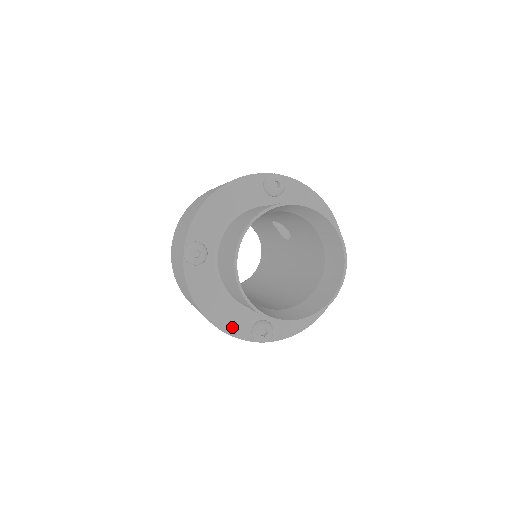
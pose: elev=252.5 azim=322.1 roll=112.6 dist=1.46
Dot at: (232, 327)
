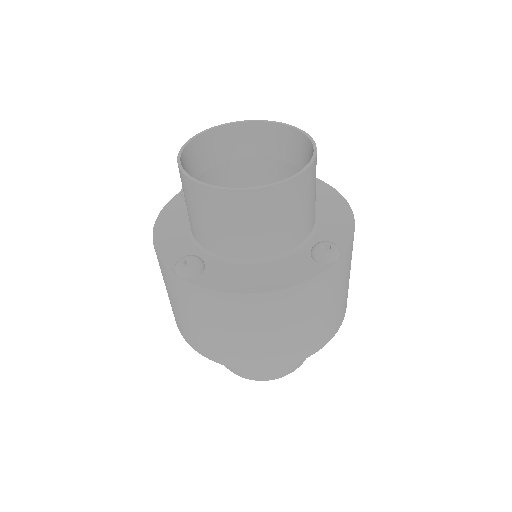
Dot at: (297, 276)
